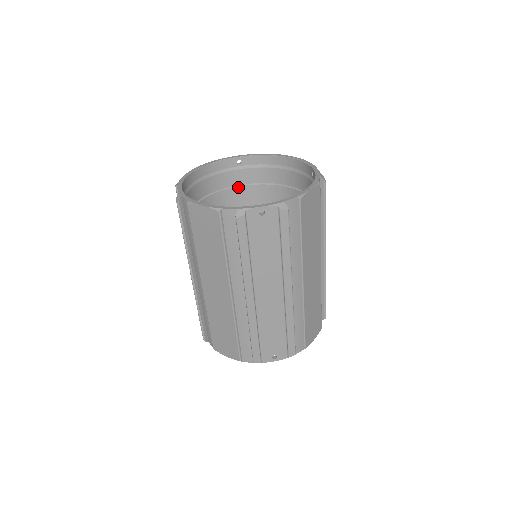
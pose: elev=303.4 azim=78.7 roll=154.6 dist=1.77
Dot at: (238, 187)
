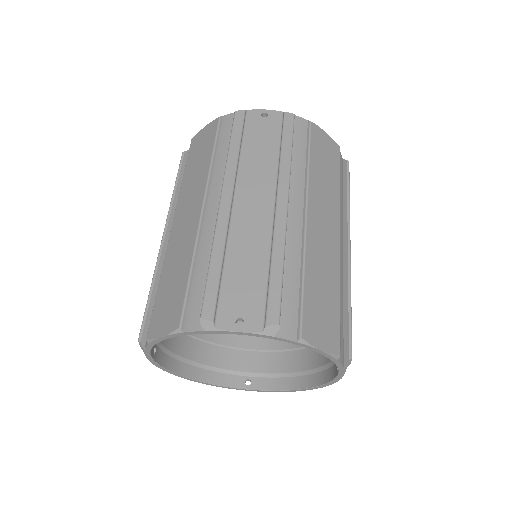
Dot at: occluded
